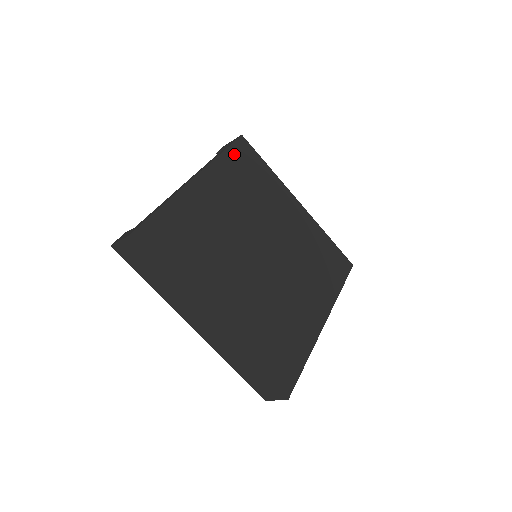
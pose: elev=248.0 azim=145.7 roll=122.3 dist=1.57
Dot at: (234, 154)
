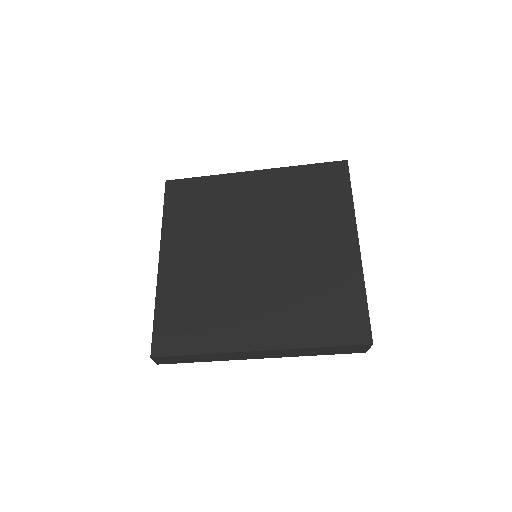
Dot at: (172, 204)
